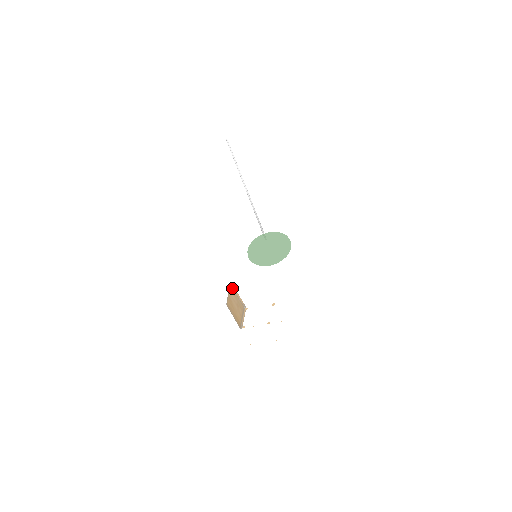
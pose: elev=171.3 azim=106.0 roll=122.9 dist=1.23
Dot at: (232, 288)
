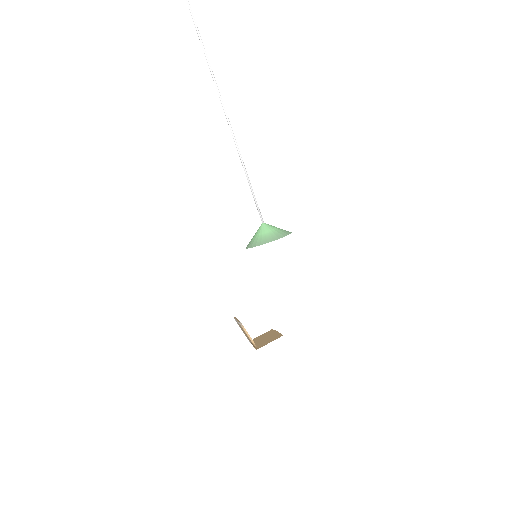
Dot at: (242, 328)
